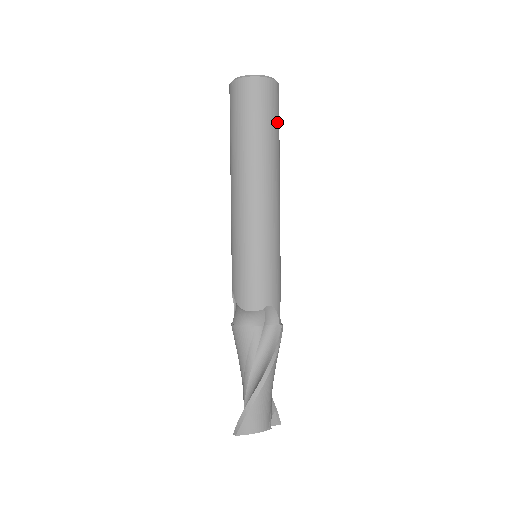
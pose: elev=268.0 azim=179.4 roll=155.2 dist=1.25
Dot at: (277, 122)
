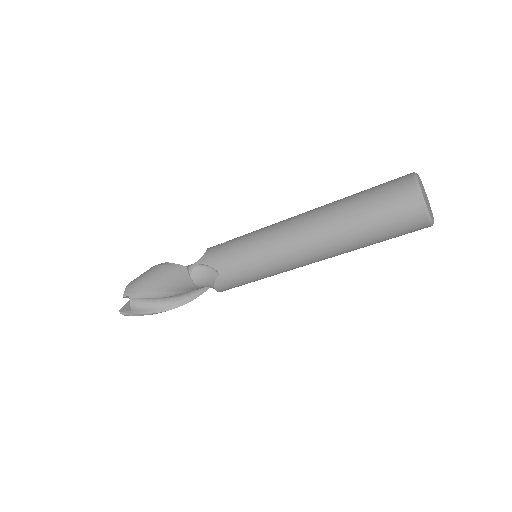
Dot at: occluded
